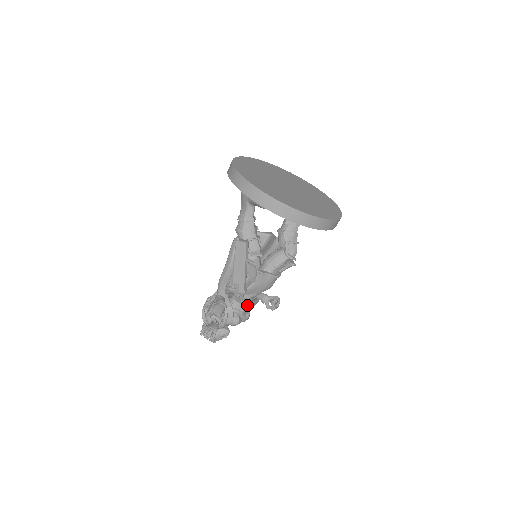
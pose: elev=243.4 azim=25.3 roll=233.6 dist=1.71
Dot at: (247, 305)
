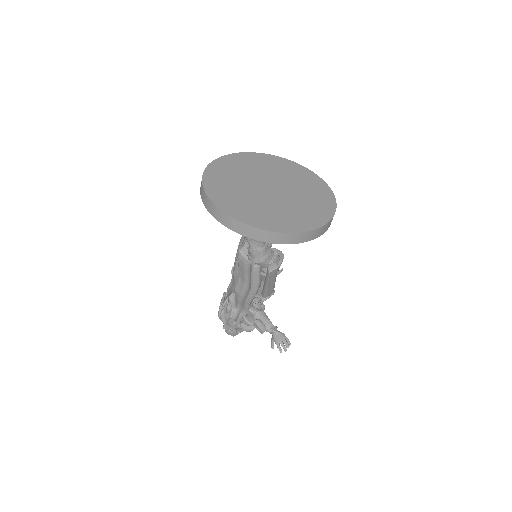
Dot at: occluded
